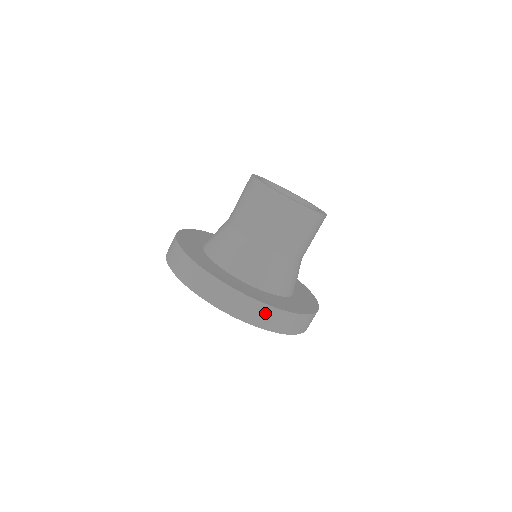
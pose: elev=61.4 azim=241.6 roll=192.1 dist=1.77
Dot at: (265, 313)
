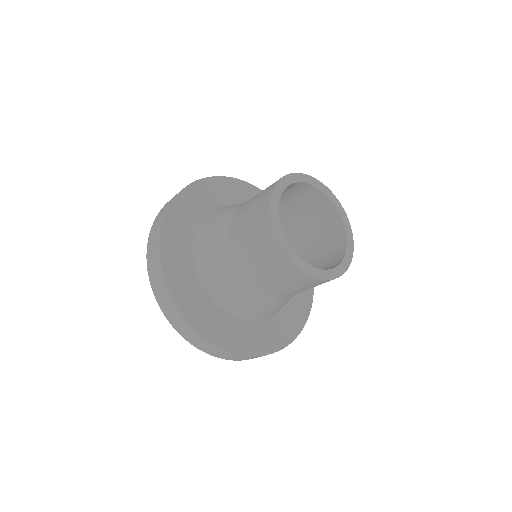
Dot at: (226, 354)
